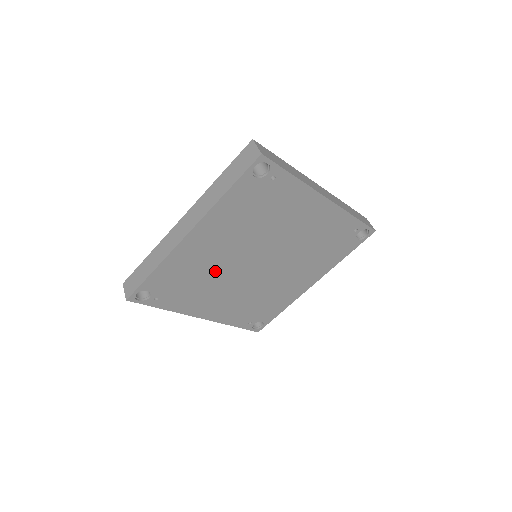
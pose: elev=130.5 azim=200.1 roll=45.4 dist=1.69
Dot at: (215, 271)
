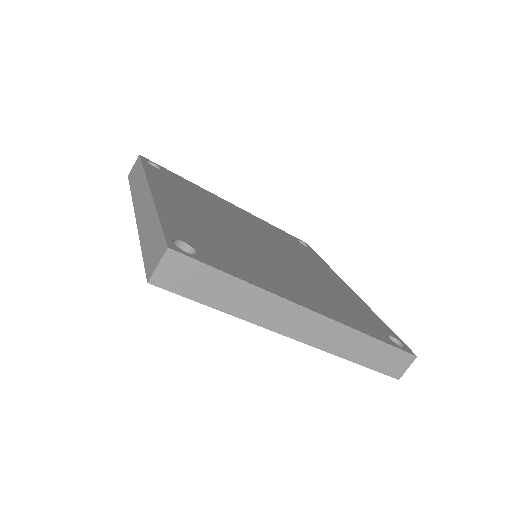
Dot at: occluded
